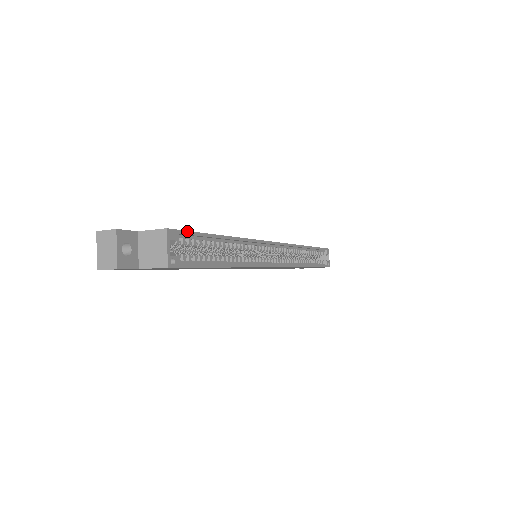
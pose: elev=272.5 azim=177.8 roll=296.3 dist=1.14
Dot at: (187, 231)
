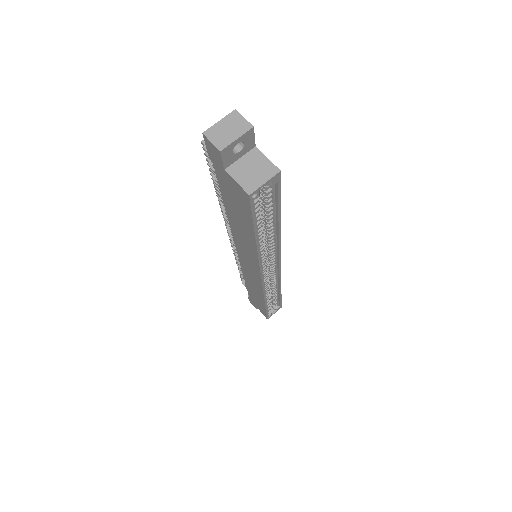
Dot at: occluded
